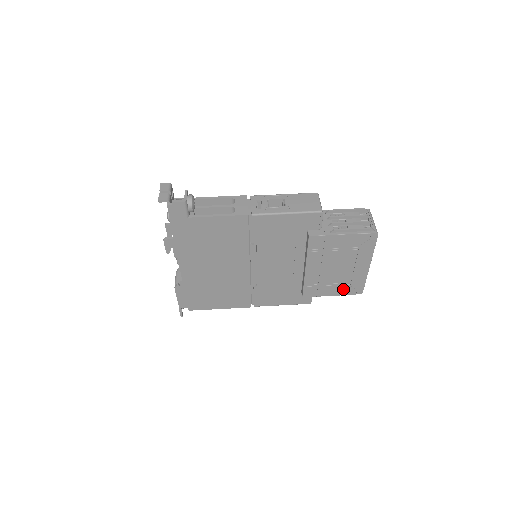
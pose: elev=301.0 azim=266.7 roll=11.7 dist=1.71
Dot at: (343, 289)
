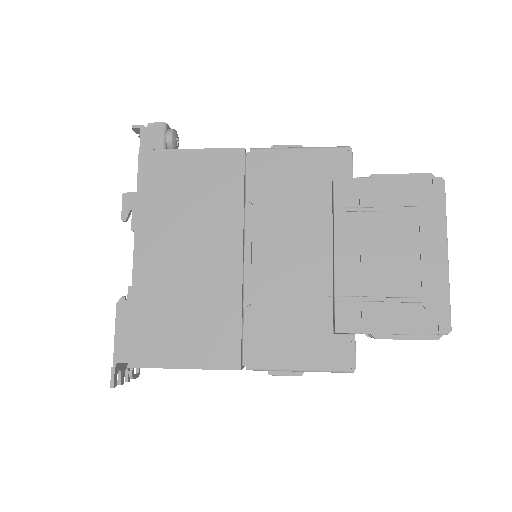
Dot at: (410, 316)
